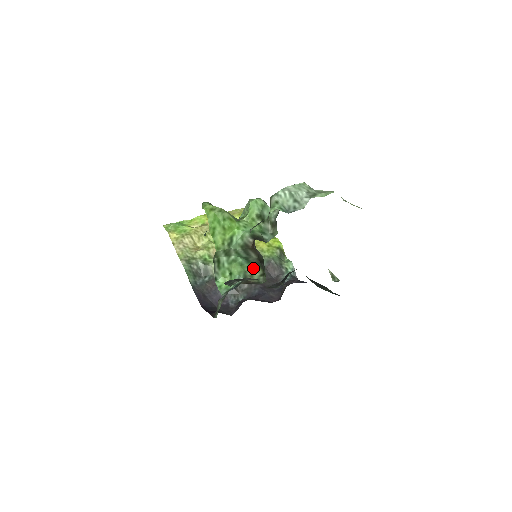
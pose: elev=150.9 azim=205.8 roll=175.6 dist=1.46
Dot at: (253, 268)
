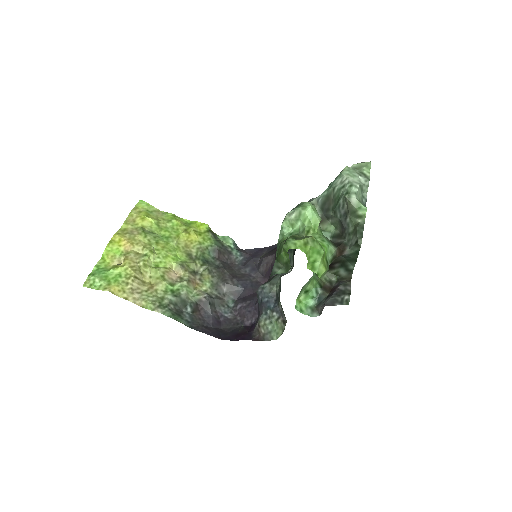
Dot at: occluded
